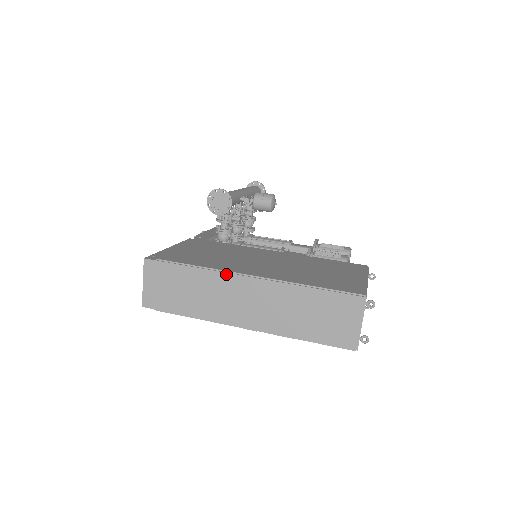
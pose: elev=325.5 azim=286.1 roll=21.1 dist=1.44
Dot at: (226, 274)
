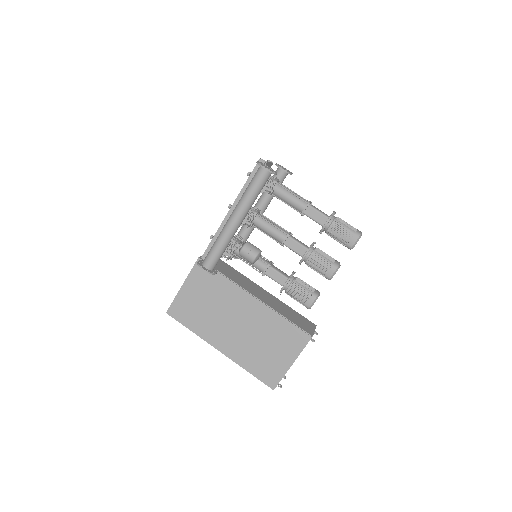
Dot at: (208, 343)
